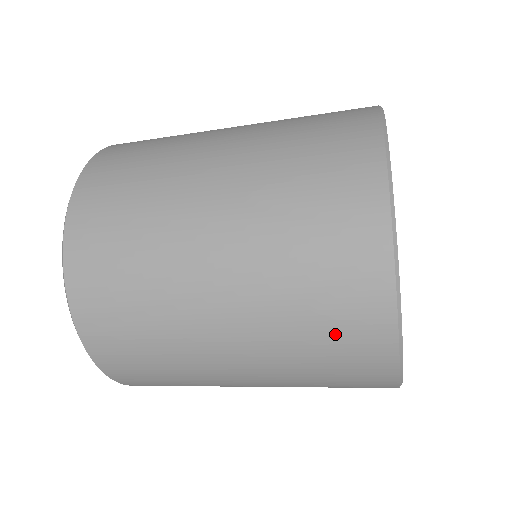
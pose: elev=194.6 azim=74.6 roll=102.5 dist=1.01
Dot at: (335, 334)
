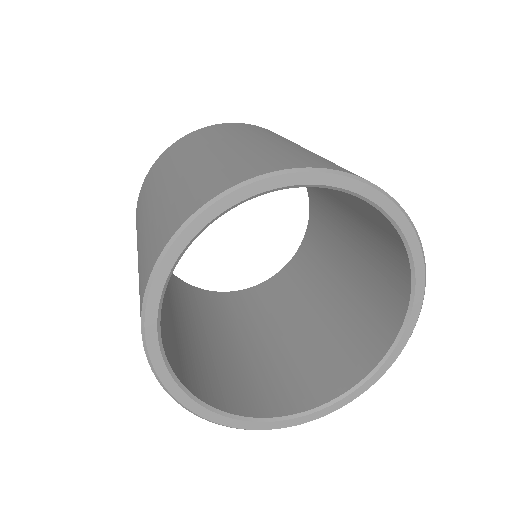
Dot at: occluded
